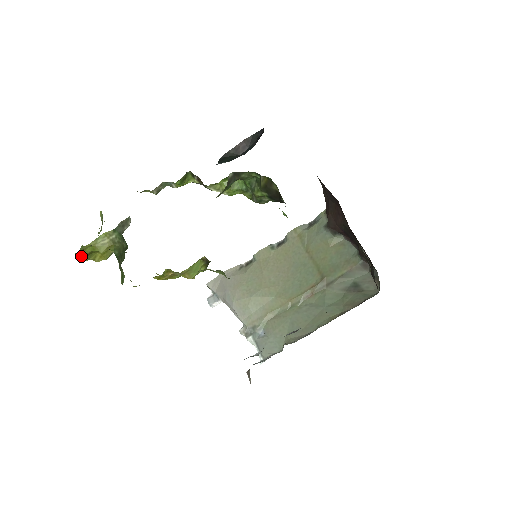
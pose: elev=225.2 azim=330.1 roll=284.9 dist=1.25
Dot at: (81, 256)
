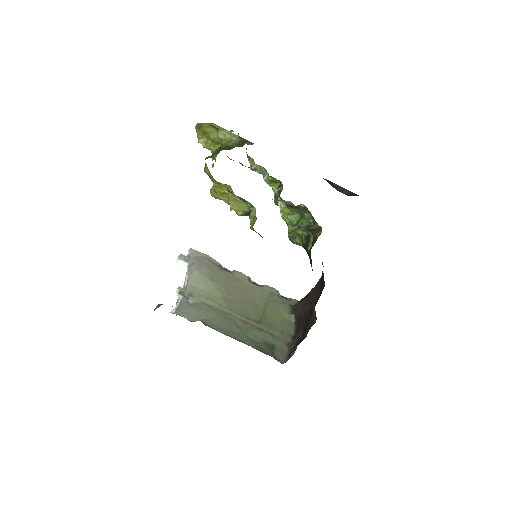
Dot at: (201, 127)
